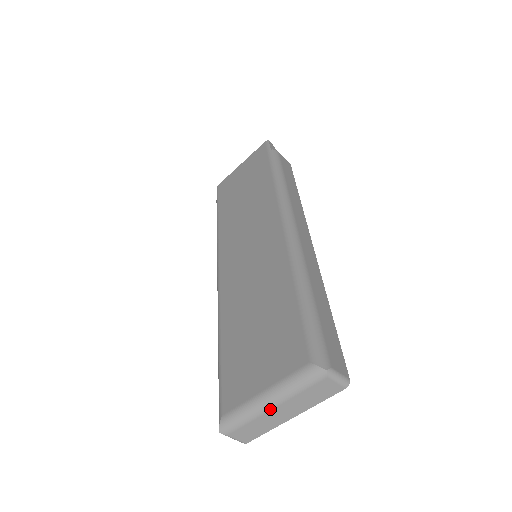
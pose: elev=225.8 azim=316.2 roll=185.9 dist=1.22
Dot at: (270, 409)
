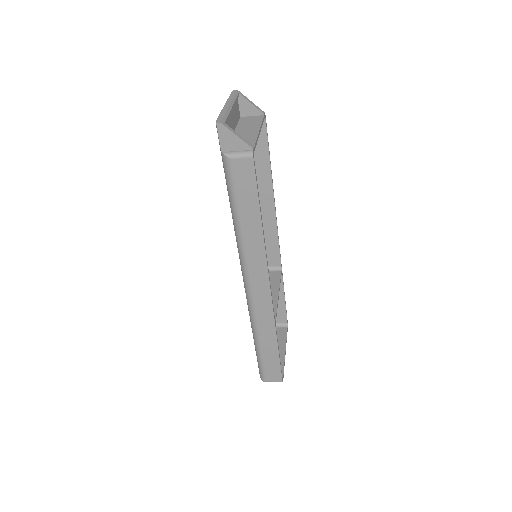
Dot at: occluded
